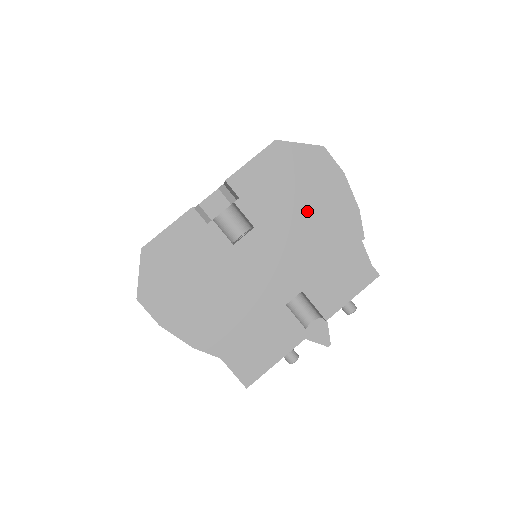
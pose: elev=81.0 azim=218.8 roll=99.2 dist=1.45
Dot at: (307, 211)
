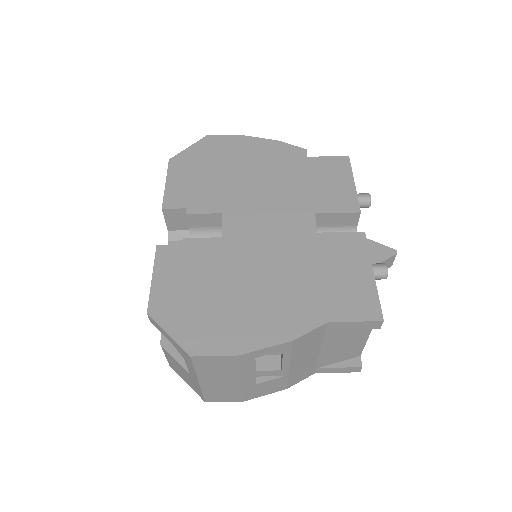
Dot at: (246, 172)
